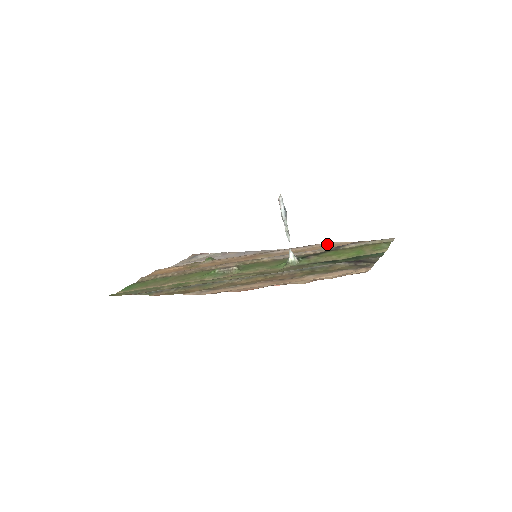
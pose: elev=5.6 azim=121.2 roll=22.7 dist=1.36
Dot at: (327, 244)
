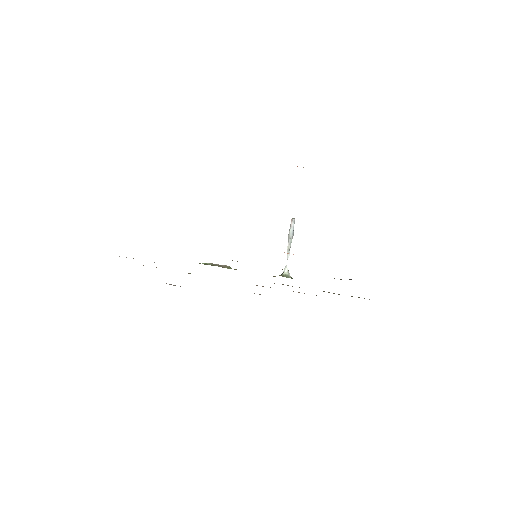
Dot at: occluded
